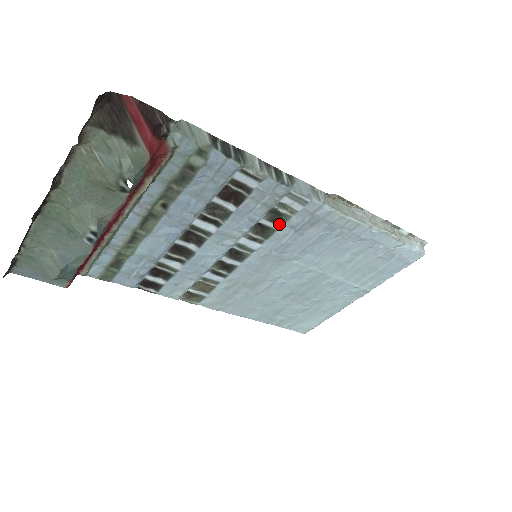
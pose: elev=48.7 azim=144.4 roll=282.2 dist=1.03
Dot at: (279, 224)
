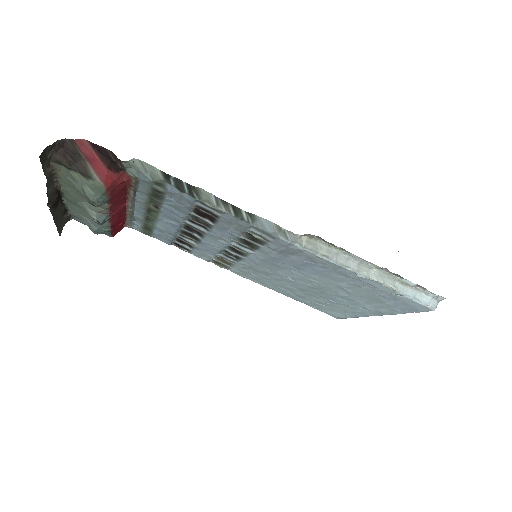
Dot at: (260, 244)
